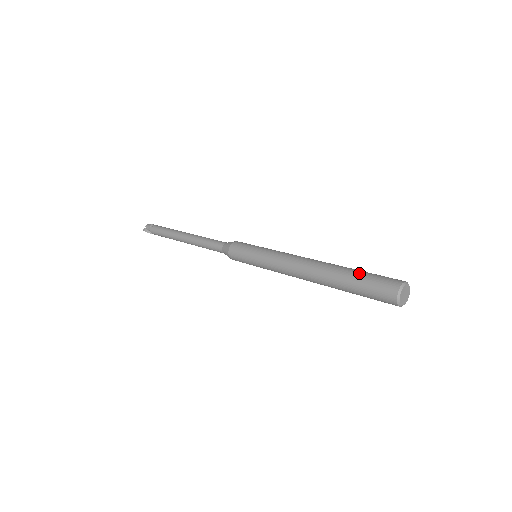
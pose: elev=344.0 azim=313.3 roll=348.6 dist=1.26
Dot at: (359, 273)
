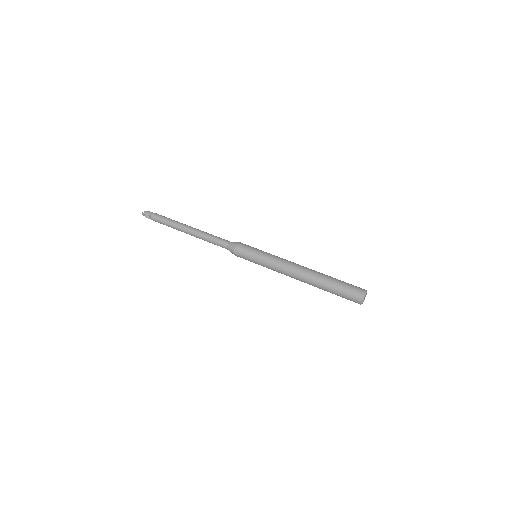
Dot at: occluded
